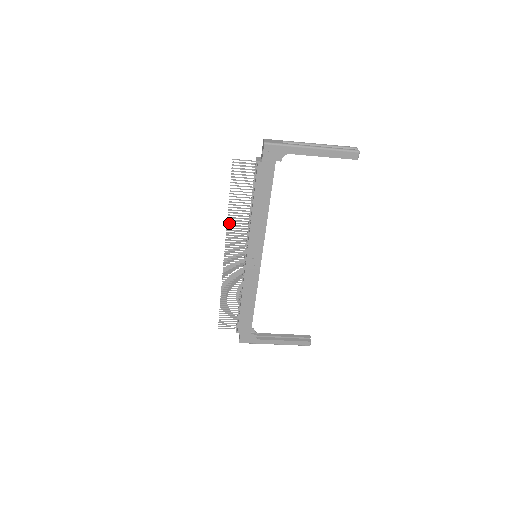
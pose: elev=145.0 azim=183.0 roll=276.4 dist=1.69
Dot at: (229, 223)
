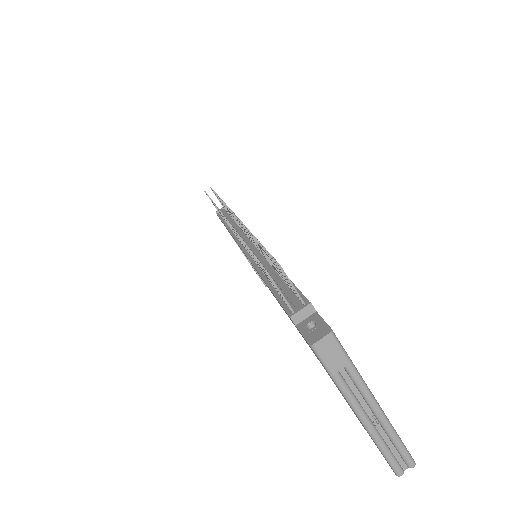
Dot at: occluded
